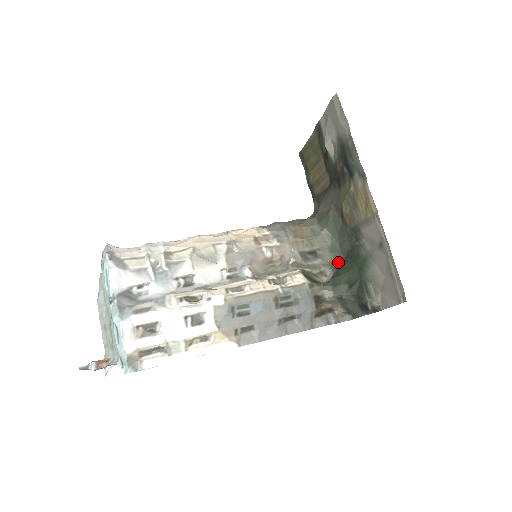
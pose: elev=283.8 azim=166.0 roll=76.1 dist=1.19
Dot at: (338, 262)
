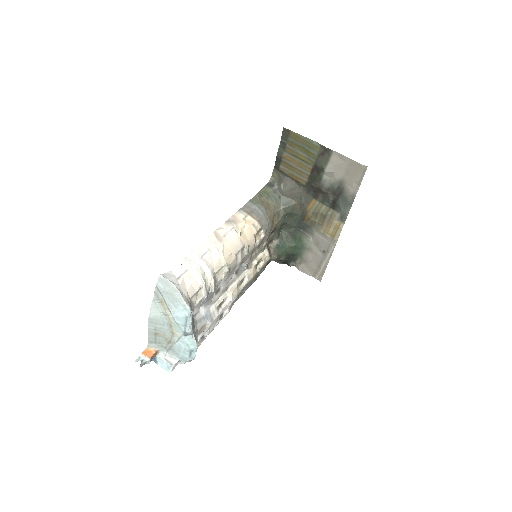
Dot at: (280, 231)
